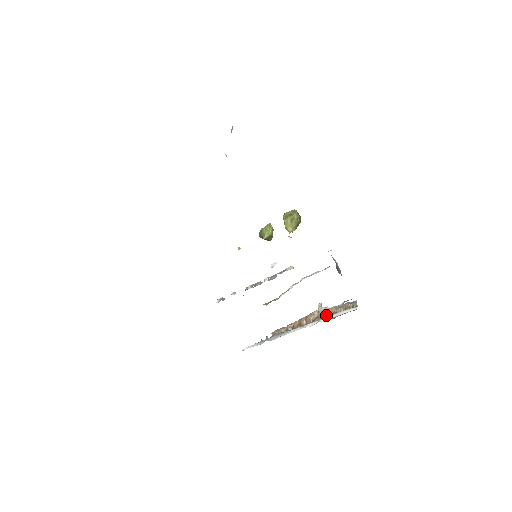
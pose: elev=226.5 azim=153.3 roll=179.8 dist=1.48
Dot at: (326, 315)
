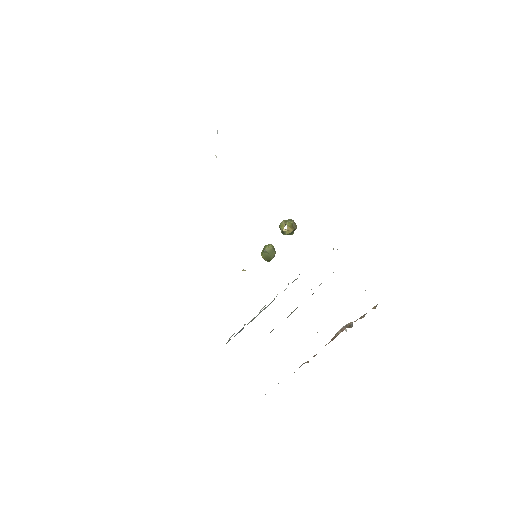
Dot at: (349, 326)
